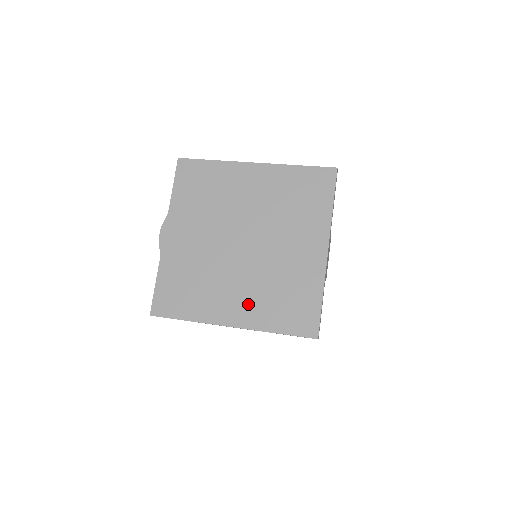
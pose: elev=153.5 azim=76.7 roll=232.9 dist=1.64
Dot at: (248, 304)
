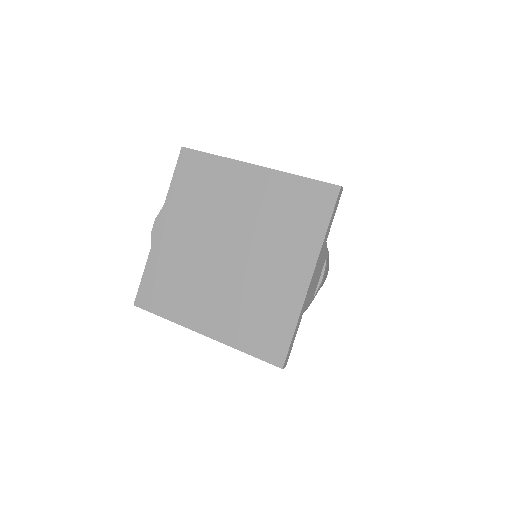
Dot at: (222, 316)
